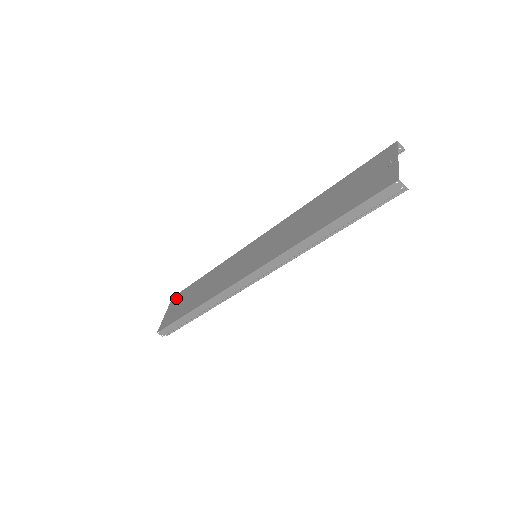
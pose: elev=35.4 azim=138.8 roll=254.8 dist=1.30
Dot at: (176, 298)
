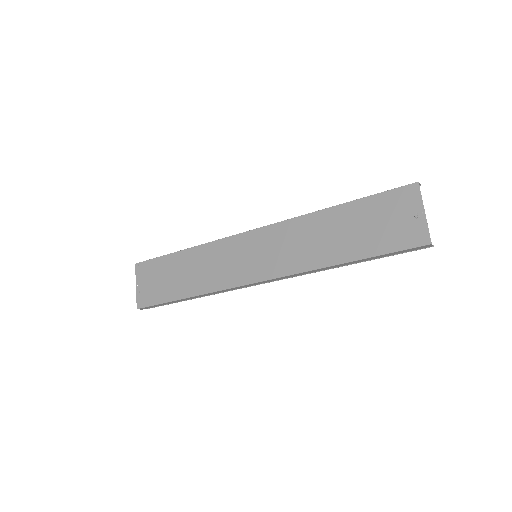
Dot at: (144, 268)
